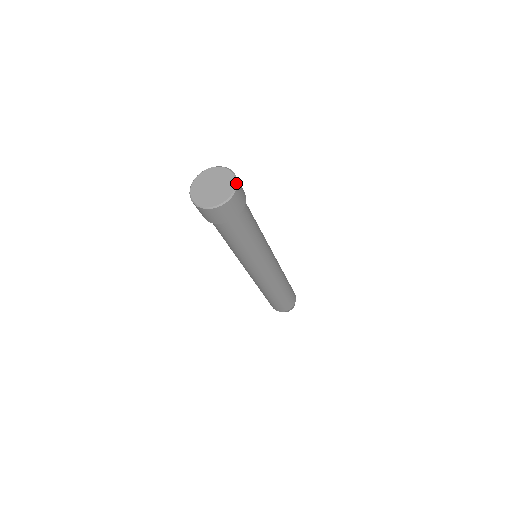
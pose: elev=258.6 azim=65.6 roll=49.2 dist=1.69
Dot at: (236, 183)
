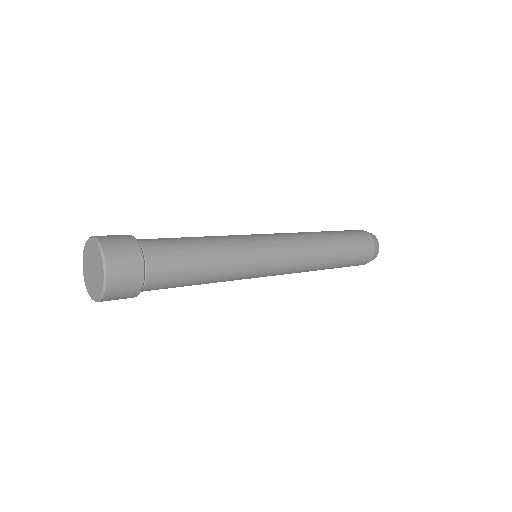
Dot at: (101, 250)
